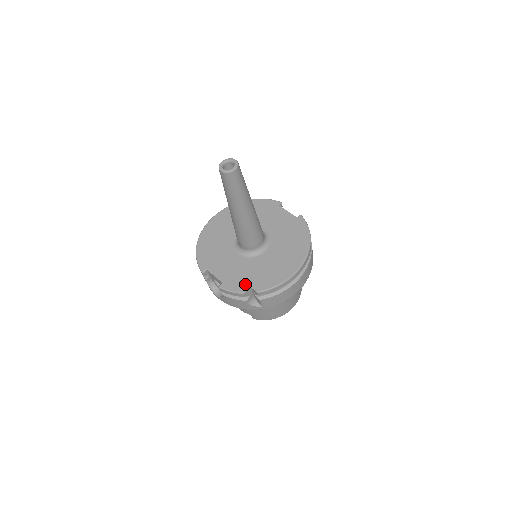
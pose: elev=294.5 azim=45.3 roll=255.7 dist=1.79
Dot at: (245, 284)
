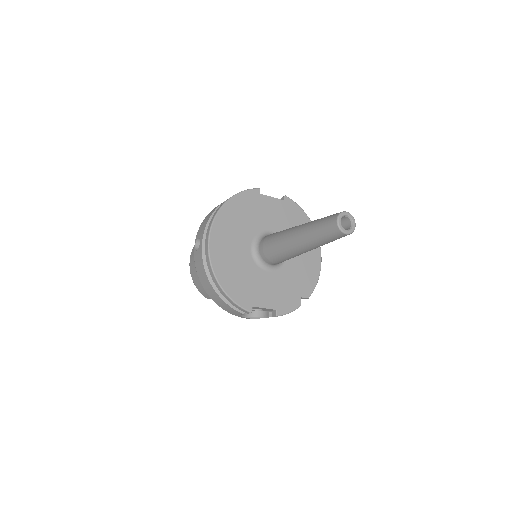
Dot at: (295, 298)
